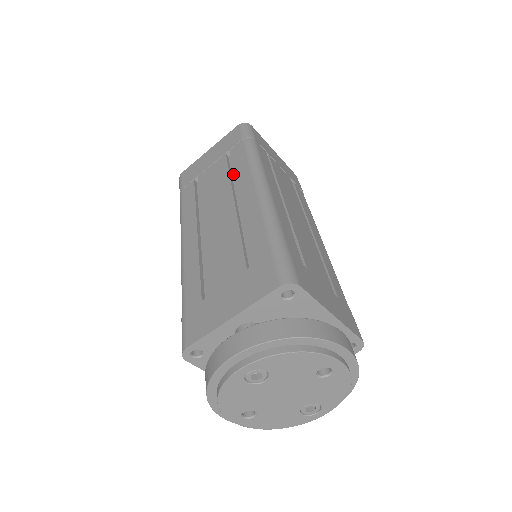
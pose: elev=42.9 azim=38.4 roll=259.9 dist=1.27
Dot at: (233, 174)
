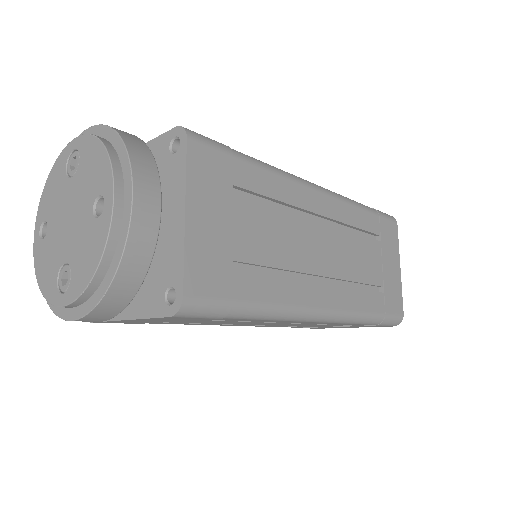
Dot at: occluded
